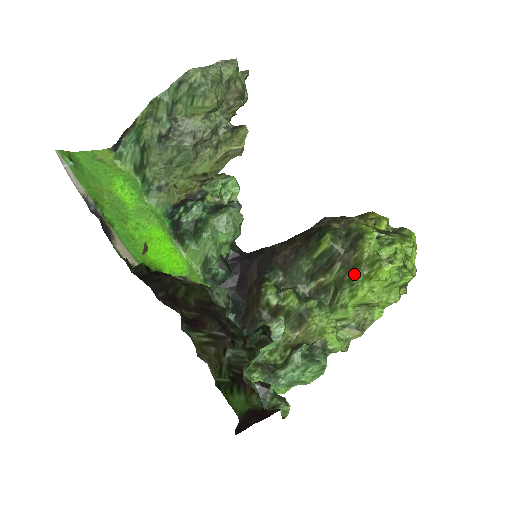
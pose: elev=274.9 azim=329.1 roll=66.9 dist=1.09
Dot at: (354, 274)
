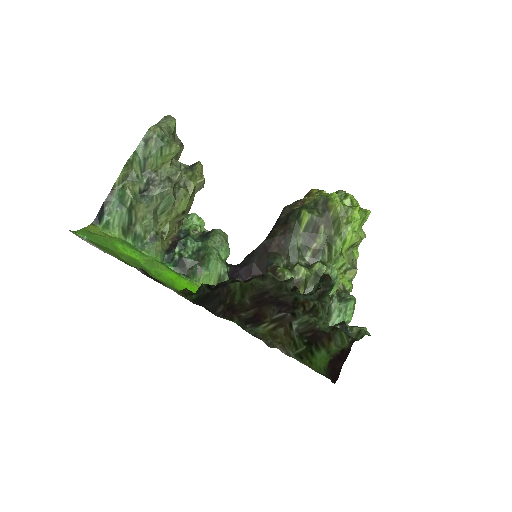
Dot at: (337, 227)
